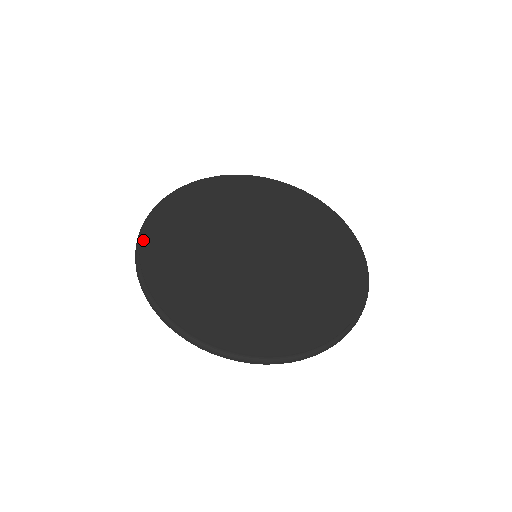
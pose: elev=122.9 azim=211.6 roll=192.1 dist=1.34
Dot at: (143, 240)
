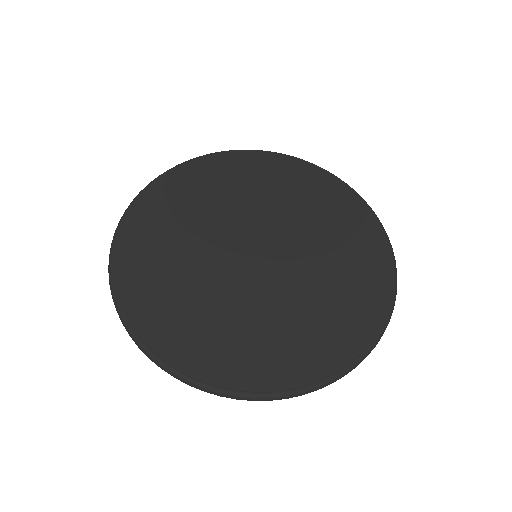
Dot at: (116, 273)
